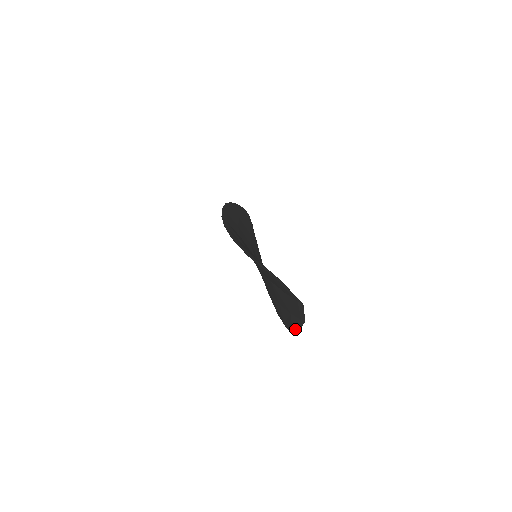
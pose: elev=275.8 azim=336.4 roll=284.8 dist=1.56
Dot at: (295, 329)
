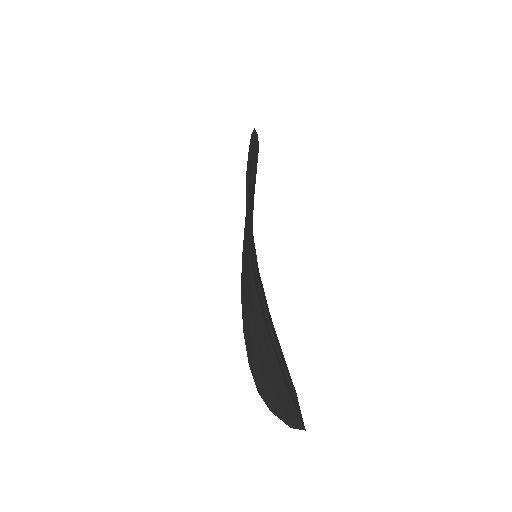
Dot at: (266, 401)
